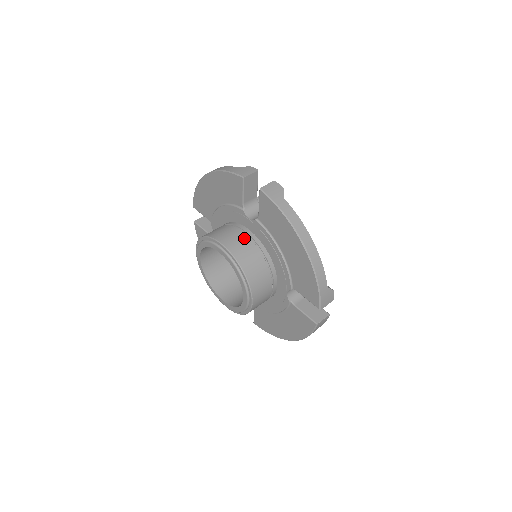
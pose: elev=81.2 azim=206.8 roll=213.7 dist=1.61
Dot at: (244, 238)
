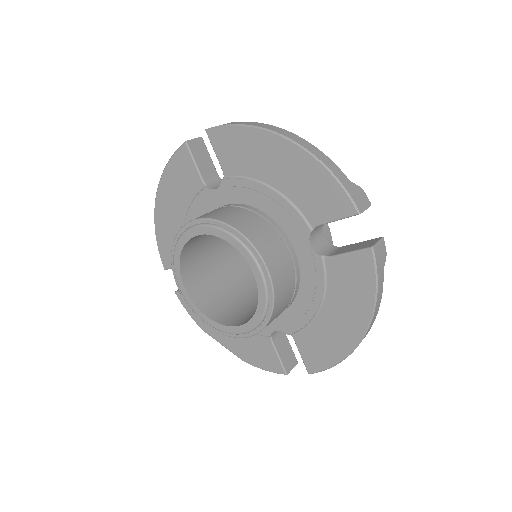
Dot at: (220, 209)
